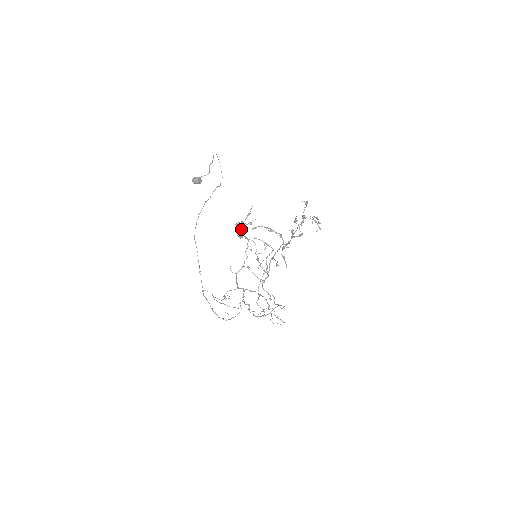
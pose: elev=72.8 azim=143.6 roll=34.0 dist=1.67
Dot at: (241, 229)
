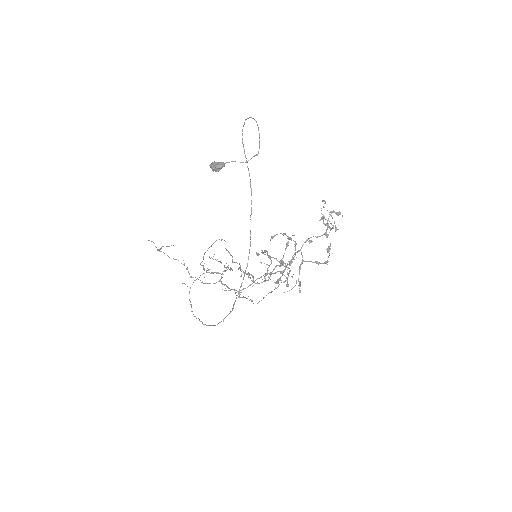
Dot at: (266, 251)
